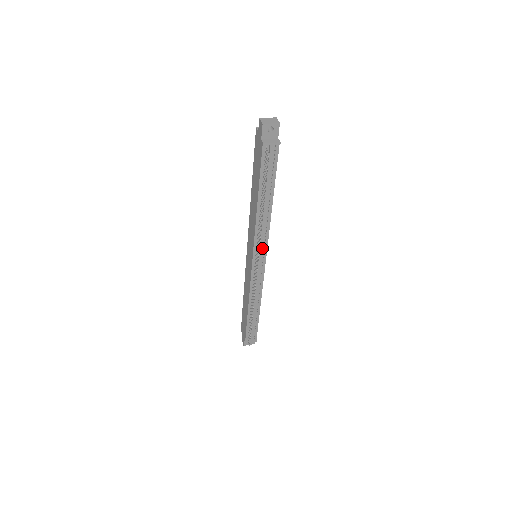
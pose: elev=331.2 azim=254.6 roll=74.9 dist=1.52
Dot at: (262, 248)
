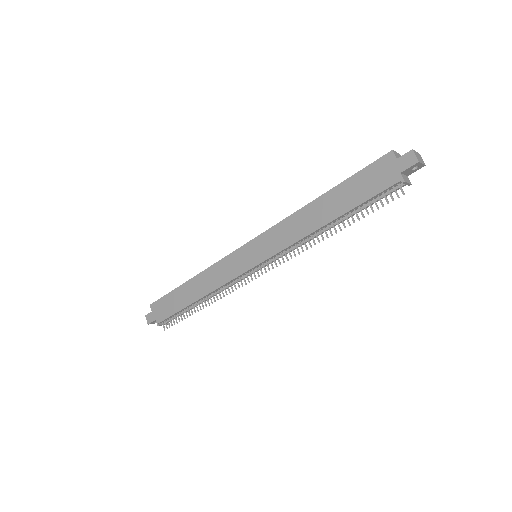
Dot at: (278, 256)
